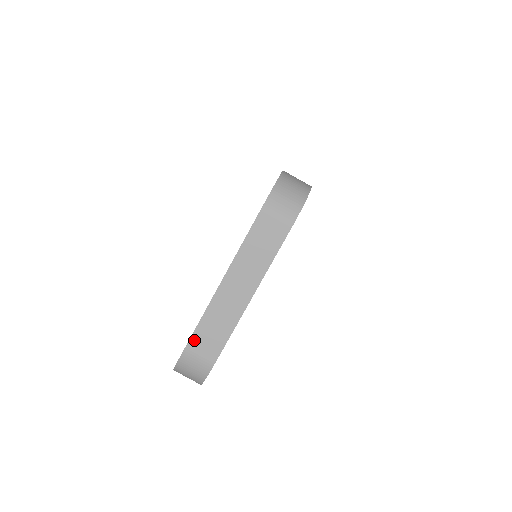
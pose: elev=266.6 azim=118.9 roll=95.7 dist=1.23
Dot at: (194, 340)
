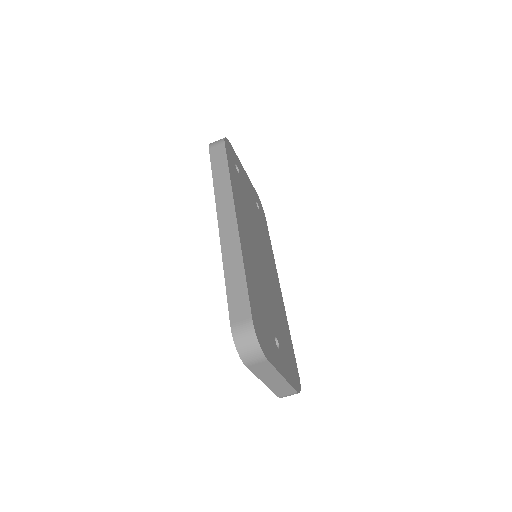
Dot at: (279, 395)
